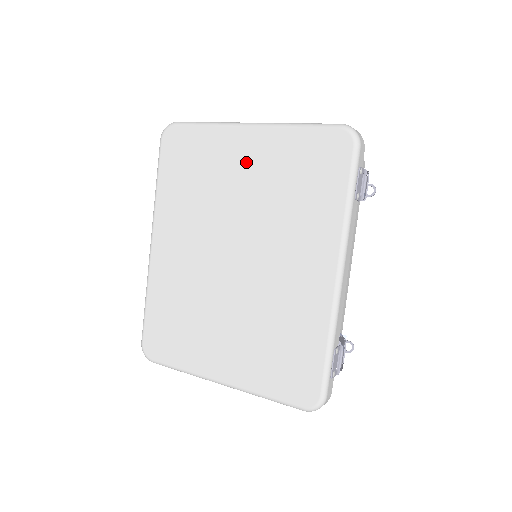
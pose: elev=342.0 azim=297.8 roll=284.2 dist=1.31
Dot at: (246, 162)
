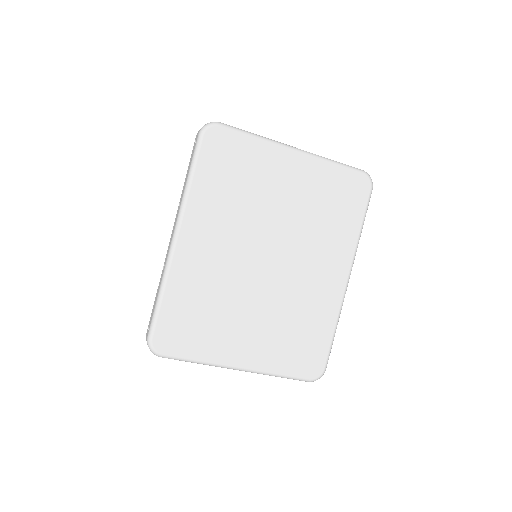
Dot at: (289, 180)
